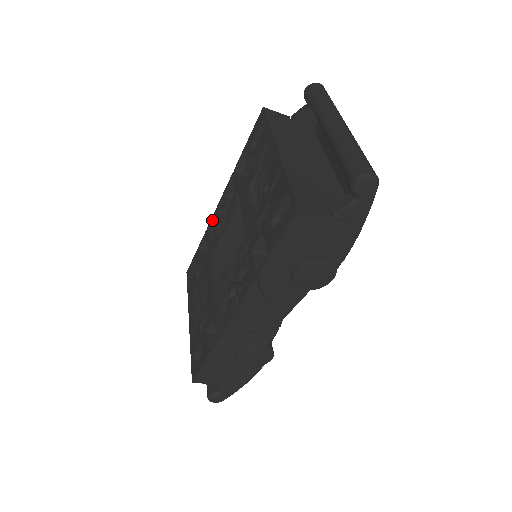
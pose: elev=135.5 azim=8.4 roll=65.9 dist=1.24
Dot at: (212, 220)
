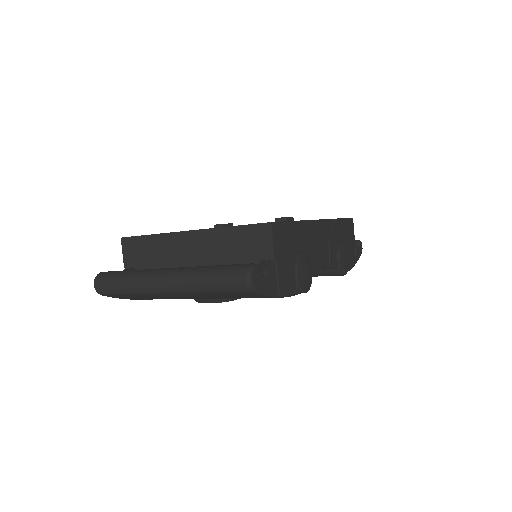
Dot at: occluded
